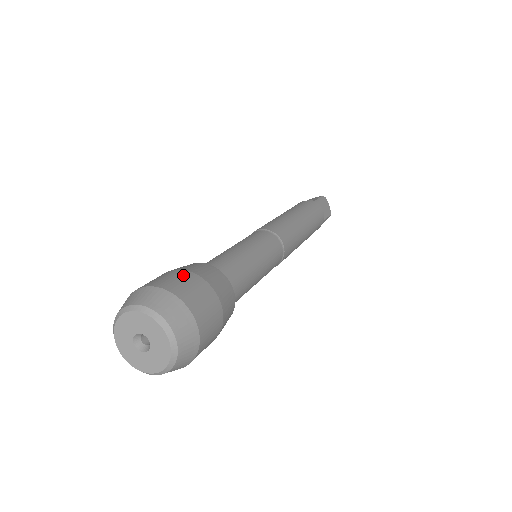
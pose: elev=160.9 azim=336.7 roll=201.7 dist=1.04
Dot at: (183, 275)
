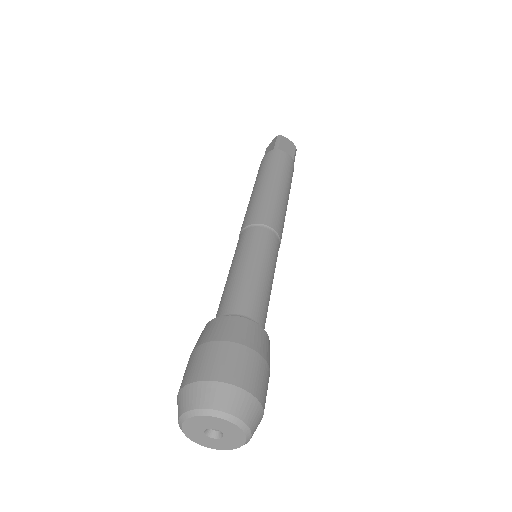
Dot at: (208, 351)
